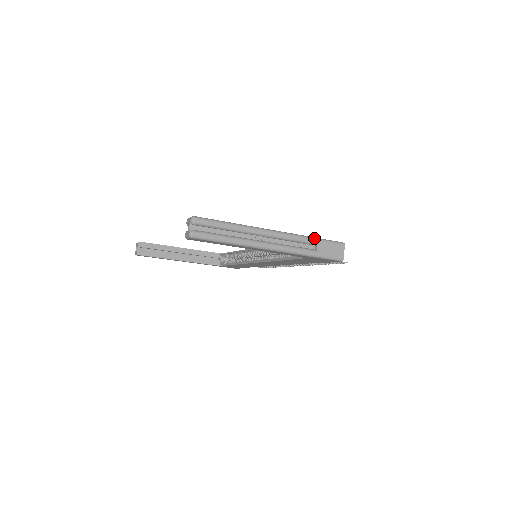
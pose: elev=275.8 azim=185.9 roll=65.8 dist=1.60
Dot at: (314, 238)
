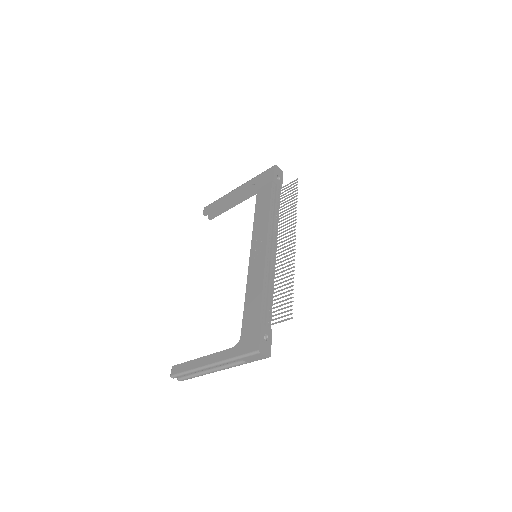
Dot at: (236, 359)
